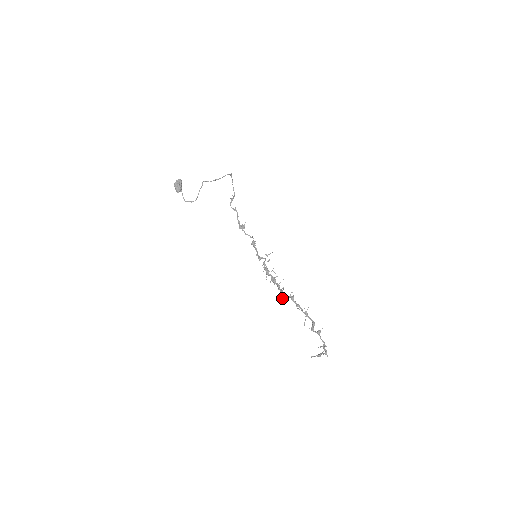
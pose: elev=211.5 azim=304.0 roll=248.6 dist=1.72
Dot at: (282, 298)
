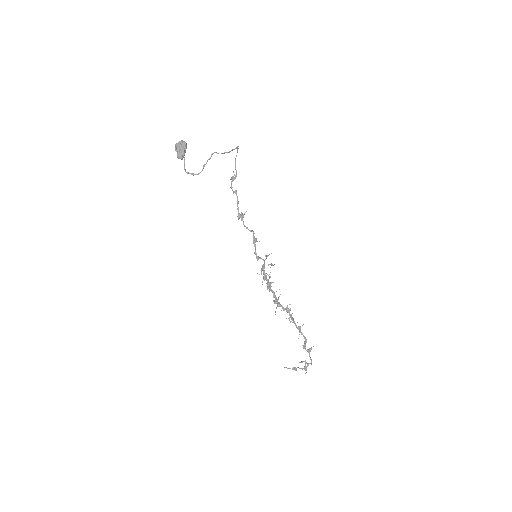
Dot at: (276, 308)
